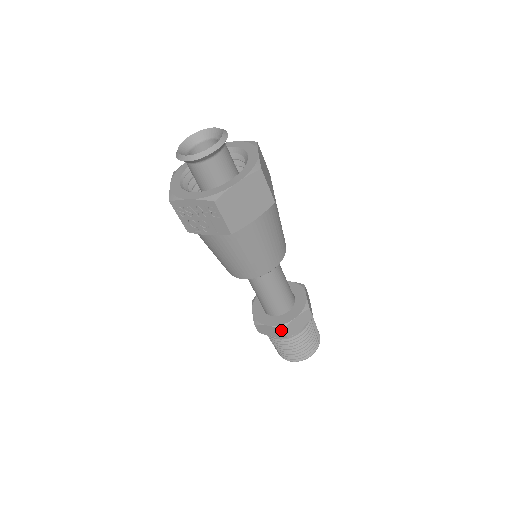
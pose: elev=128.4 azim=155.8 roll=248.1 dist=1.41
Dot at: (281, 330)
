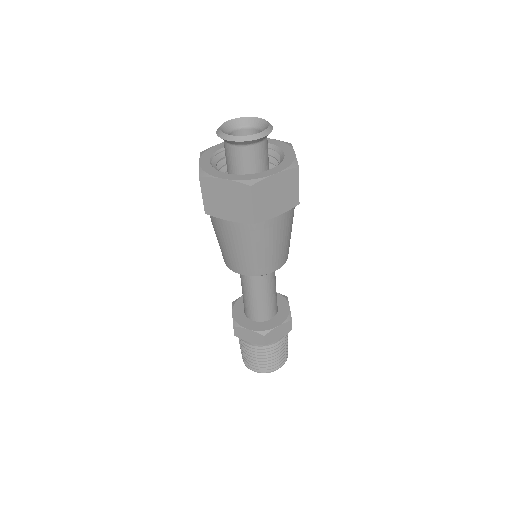
Dot at: (233, 325)
